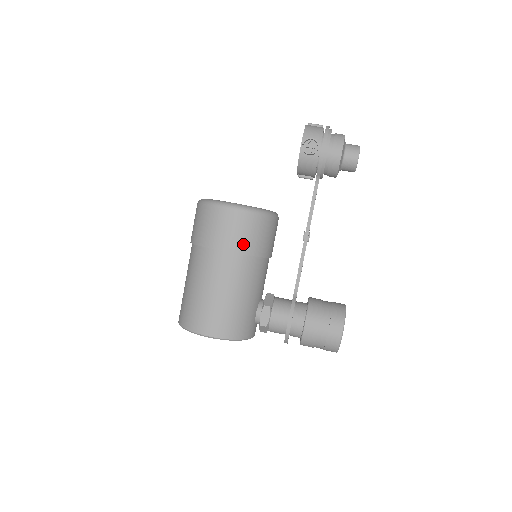
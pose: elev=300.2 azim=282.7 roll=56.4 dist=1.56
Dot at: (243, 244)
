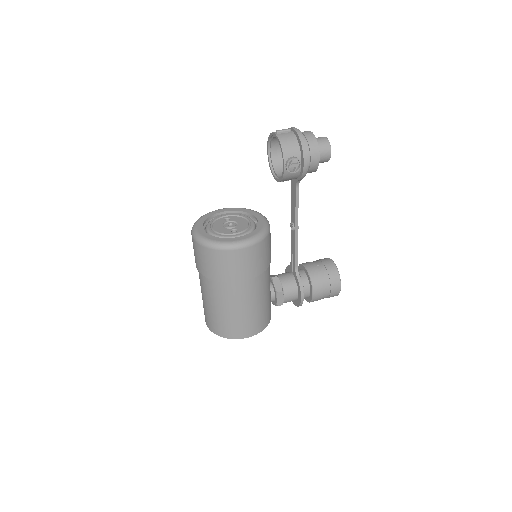
Dot at: (258, 268)
